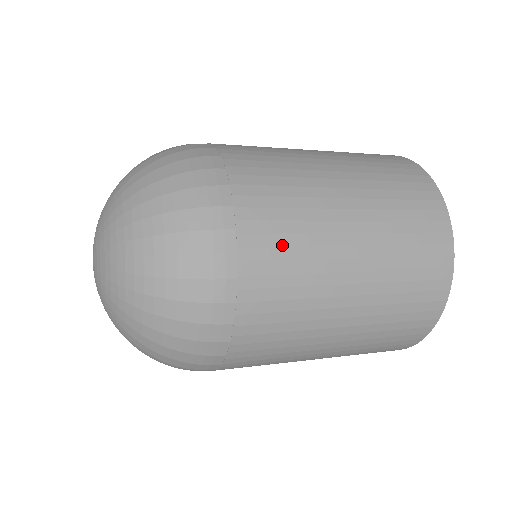
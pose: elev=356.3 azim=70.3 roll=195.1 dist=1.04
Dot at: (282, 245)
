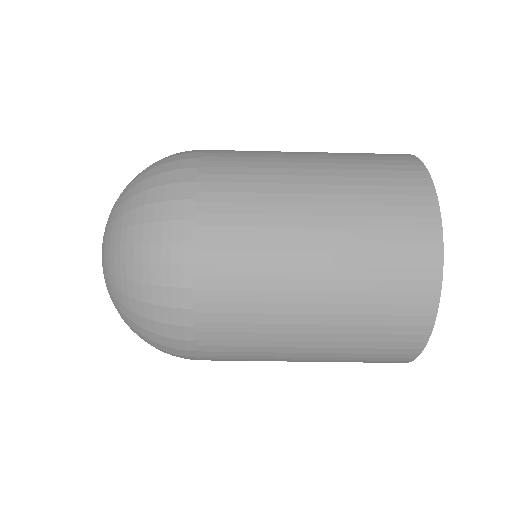
Dot at: (241, 157)
